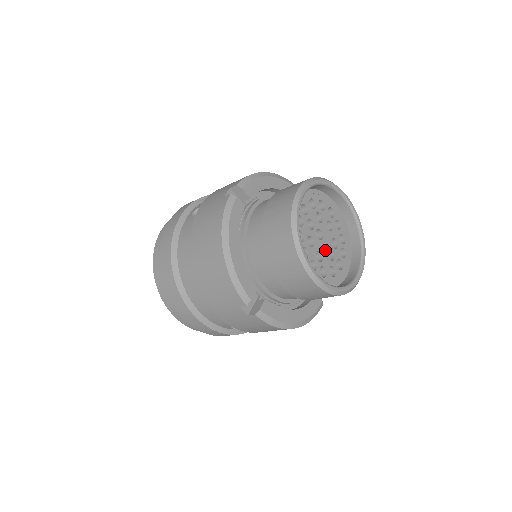
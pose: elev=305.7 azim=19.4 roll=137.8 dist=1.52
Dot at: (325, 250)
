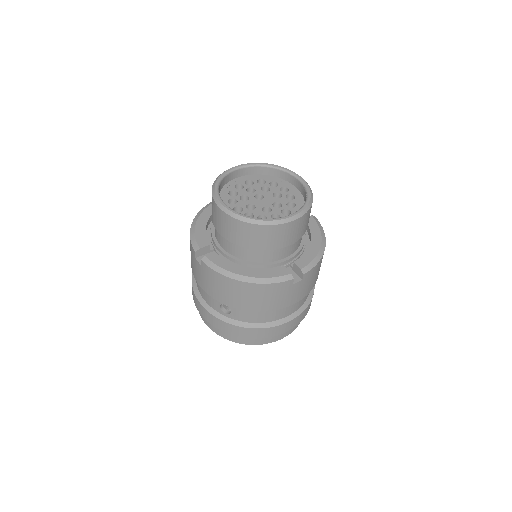
Dot at: (261, 206)
